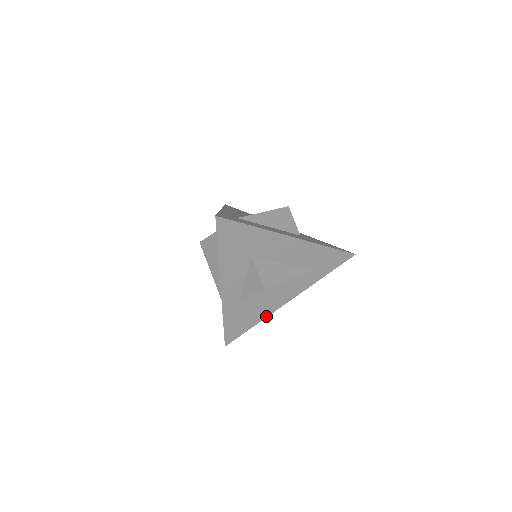
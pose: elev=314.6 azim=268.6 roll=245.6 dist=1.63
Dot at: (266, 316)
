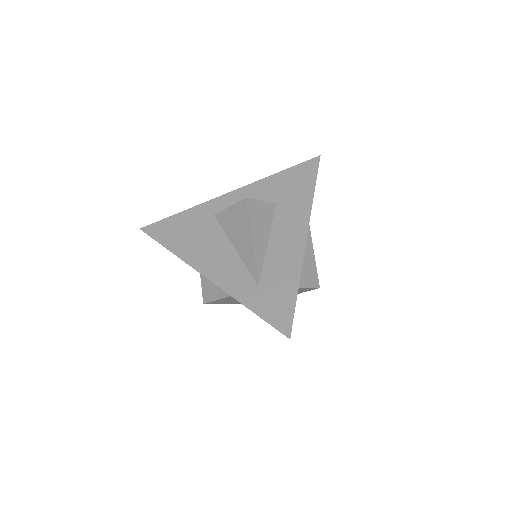
Dot at: occluded
